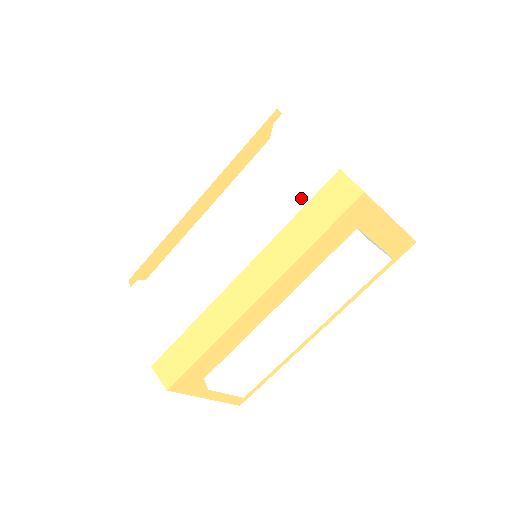
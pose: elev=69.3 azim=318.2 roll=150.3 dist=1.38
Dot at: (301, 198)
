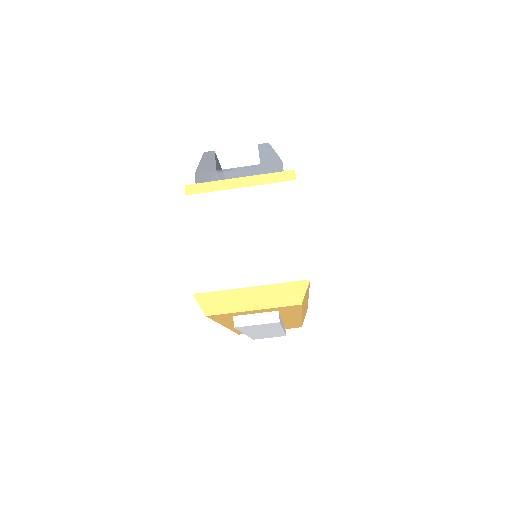
Dot at: occluded
